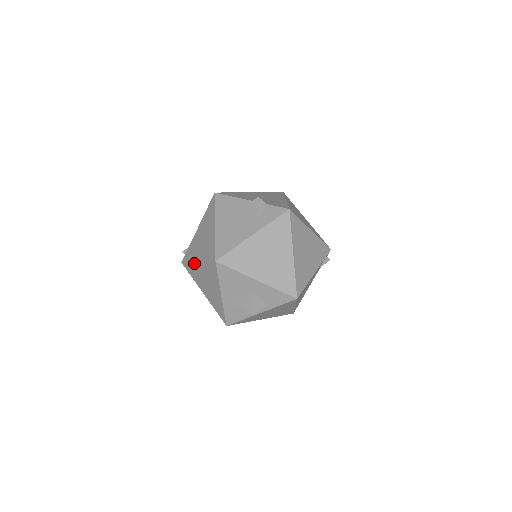
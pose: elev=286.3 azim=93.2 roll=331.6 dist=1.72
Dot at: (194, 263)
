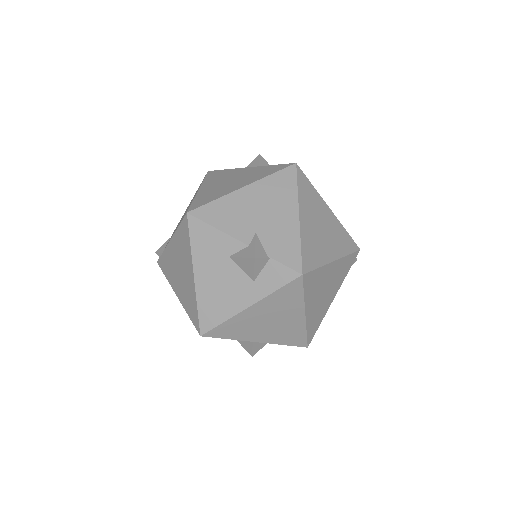
Dot at: (173, 290)
